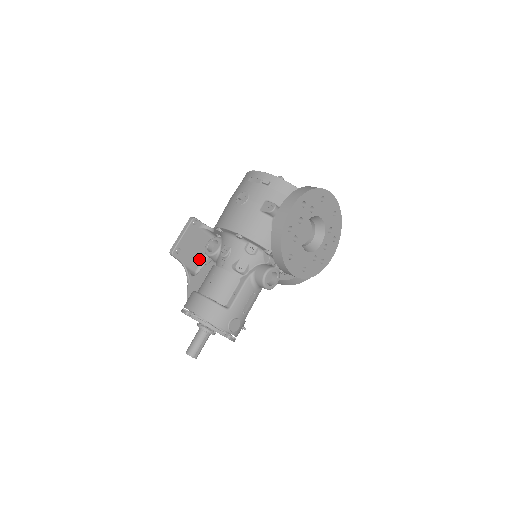
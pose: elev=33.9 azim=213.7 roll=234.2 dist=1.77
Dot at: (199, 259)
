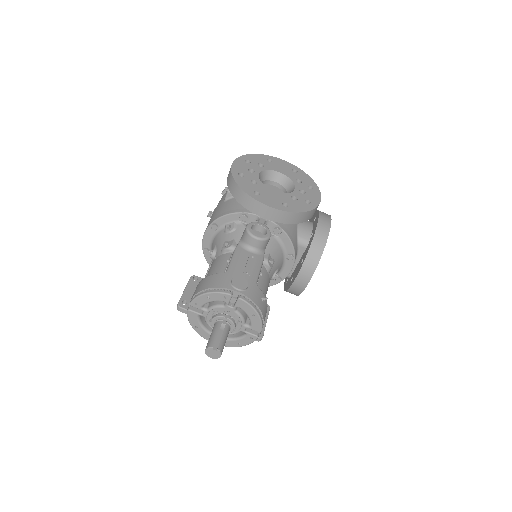
Dot at: occluded
